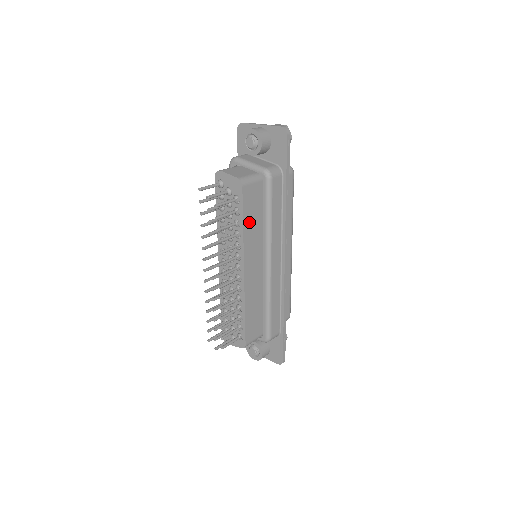
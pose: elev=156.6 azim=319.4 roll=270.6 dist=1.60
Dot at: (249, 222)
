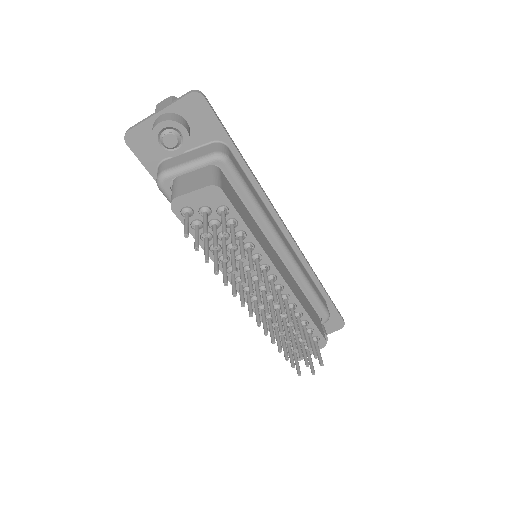
Dot at: (248, 223)
